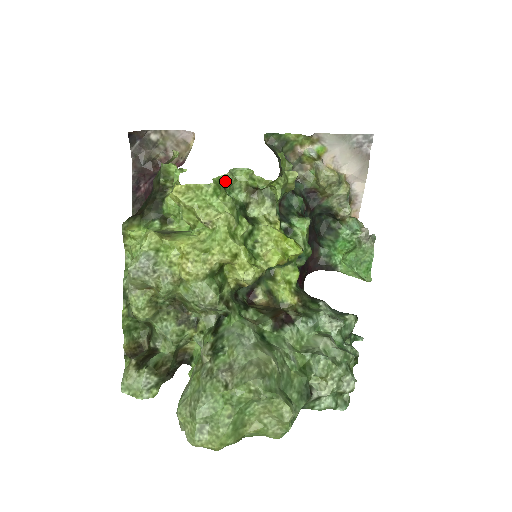
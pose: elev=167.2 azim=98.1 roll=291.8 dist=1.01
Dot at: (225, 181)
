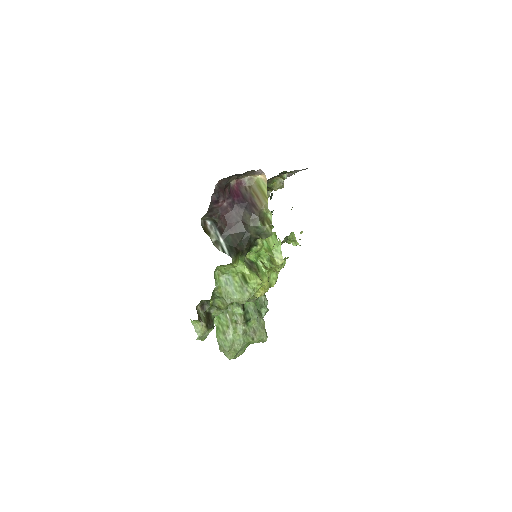
Dot at: occluded
